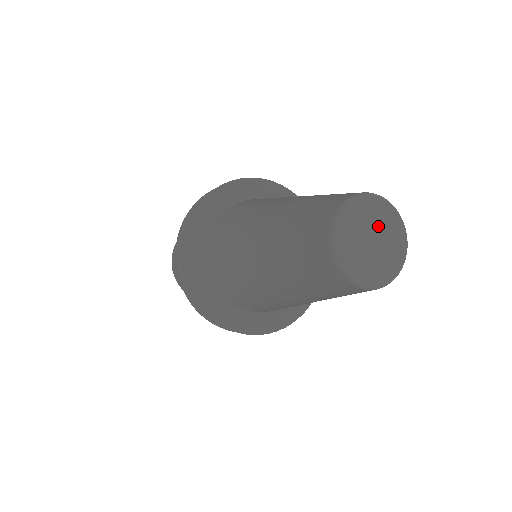
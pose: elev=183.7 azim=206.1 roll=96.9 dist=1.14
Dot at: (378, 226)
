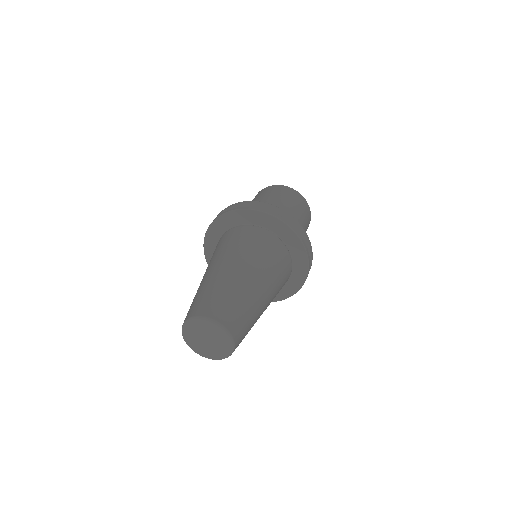
Dot at: (209, 334)
